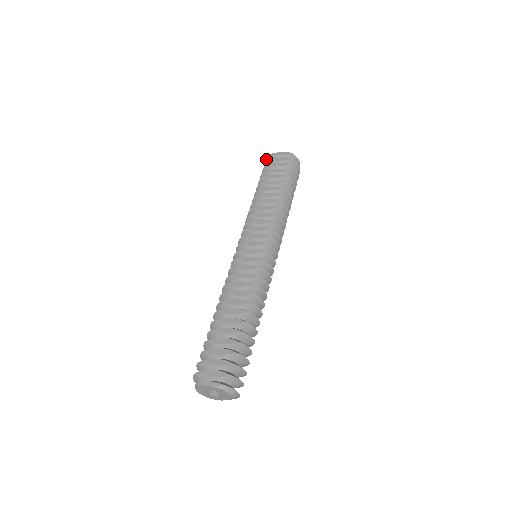
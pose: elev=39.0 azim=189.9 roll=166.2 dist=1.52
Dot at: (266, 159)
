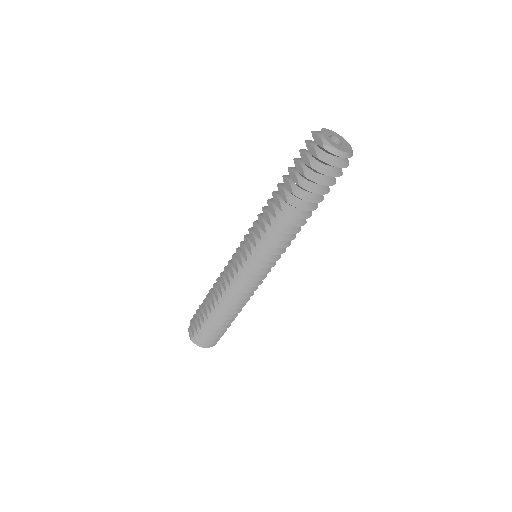
Dot at: occluded
